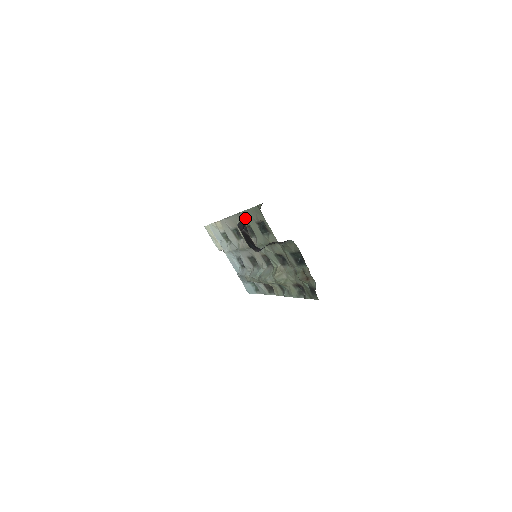
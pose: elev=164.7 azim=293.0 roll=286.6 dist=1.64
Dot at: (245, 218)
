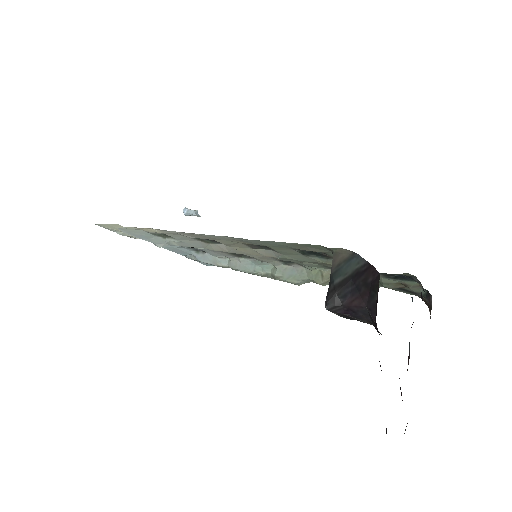
Dot at: (345, 298)
